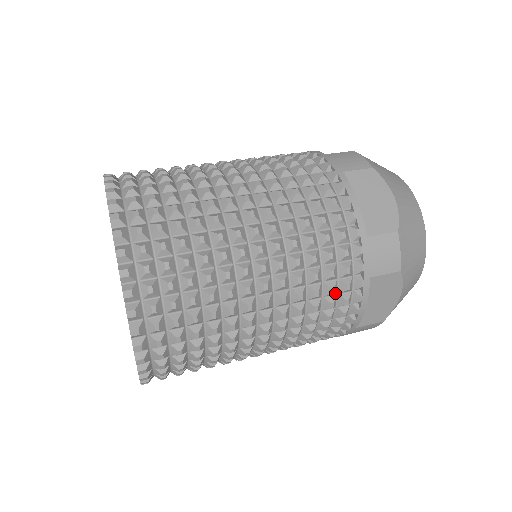
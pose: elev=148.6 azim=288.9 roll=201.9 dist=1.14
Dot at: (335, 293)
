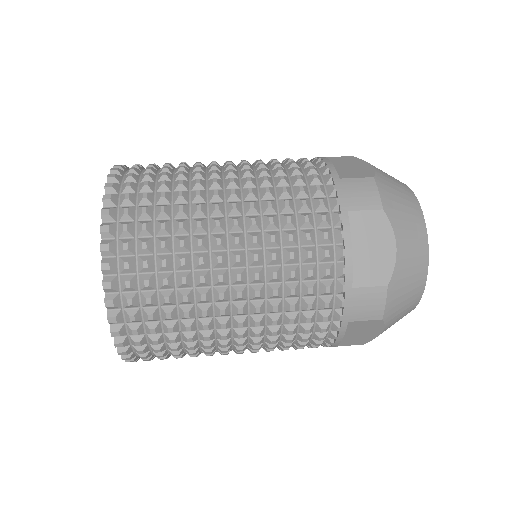
Dot at: (311, 224)
